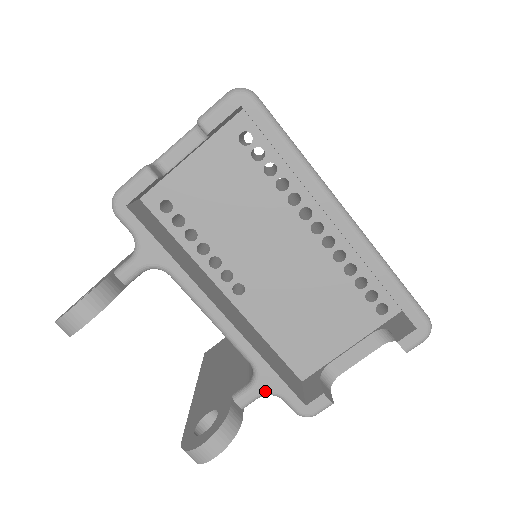
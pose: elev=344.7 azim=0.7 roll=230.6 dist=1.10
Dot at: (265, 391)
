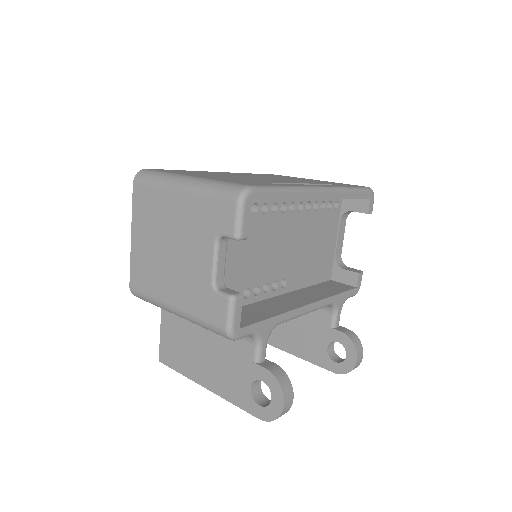
Dot at: (342, 306)
